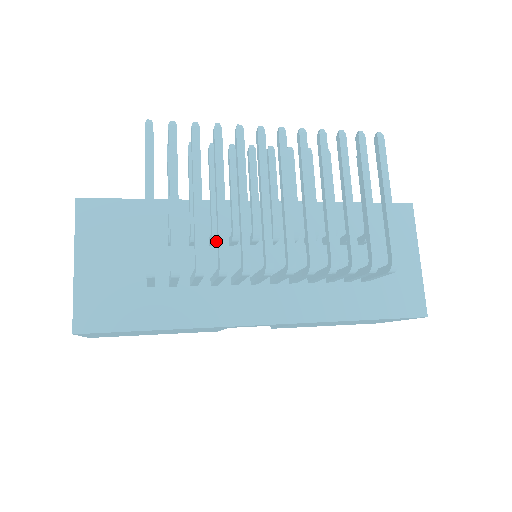
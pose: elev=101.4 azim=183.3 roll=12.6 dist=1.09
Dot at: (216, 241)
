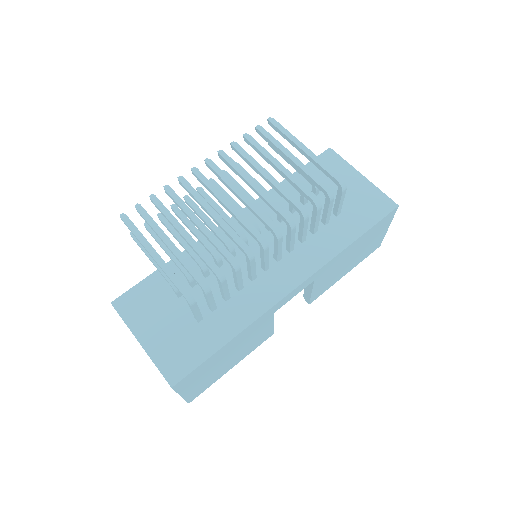
Dot at: (220, 260)
